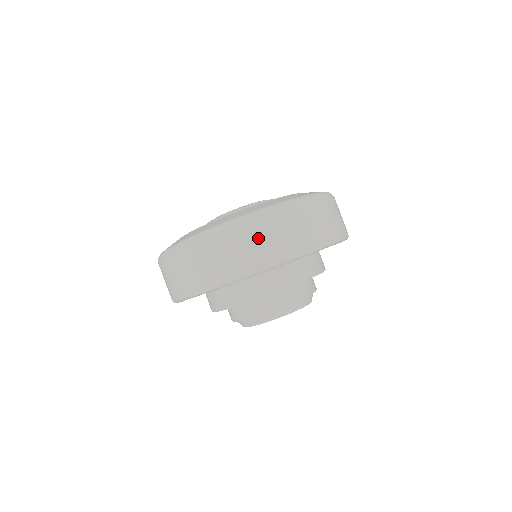
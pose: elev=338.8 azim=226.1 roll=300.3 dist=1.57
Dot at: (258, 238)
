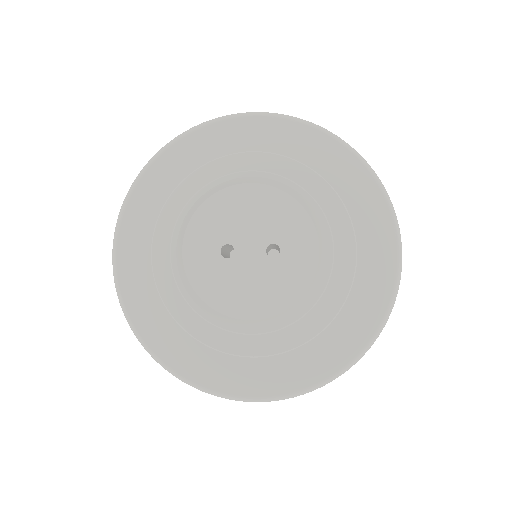
Dot at: occluded
